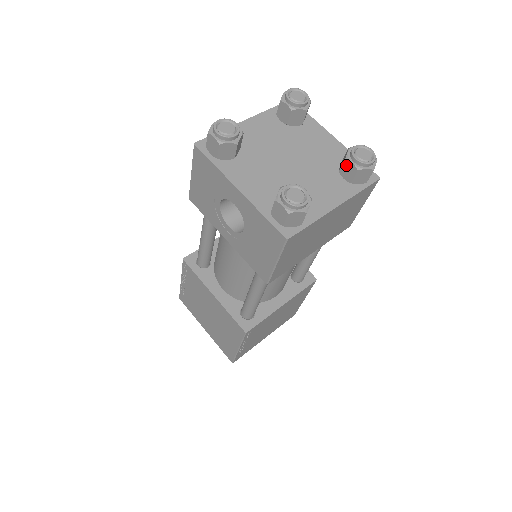
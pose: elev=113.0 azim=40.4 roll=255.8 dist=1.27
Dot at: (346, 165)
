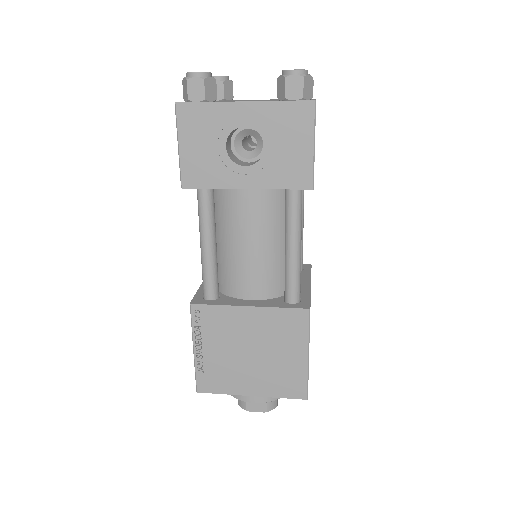
Dot at: occluded
